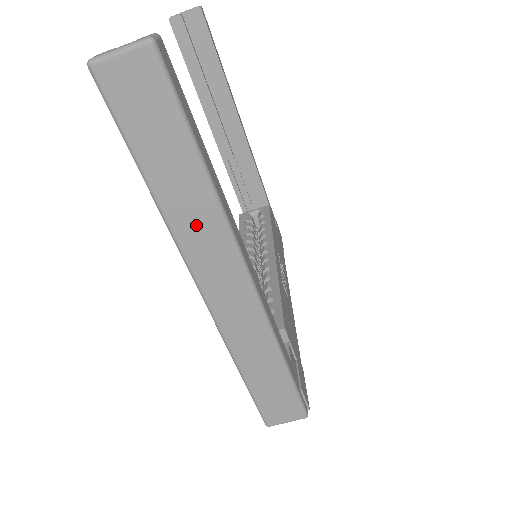
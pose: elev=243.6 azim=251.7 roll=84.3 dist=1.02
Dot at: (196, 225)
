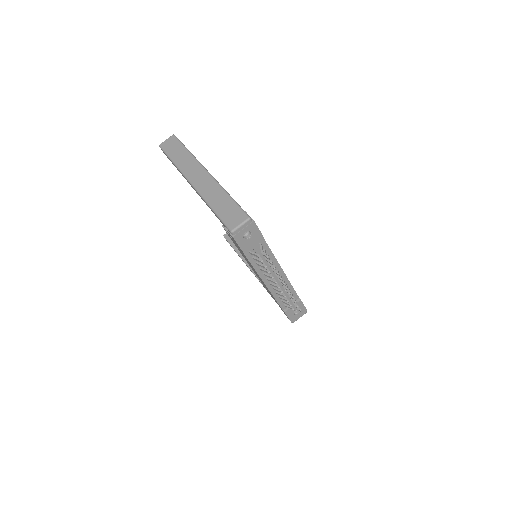
Dot at: (187, 164)
